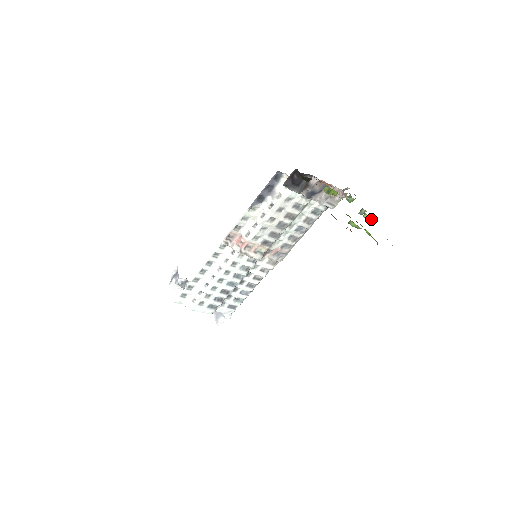
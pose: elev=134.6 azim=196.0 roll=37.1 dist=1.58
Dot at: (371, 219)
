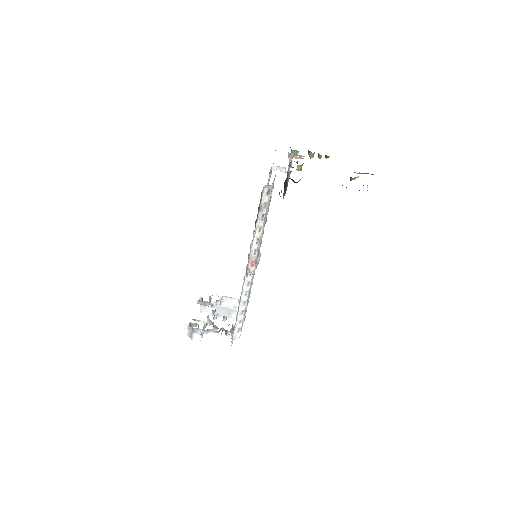
Dot at: (329, 156)
